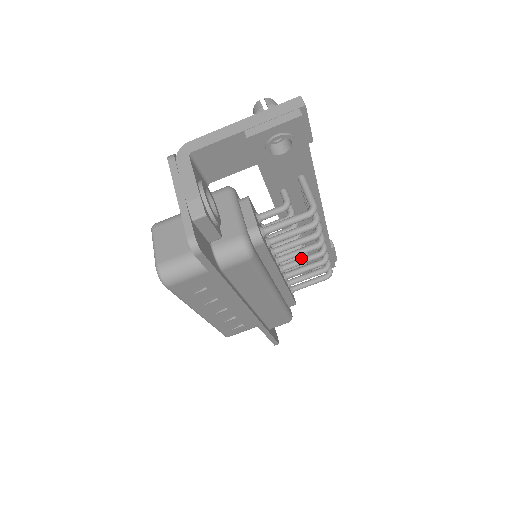
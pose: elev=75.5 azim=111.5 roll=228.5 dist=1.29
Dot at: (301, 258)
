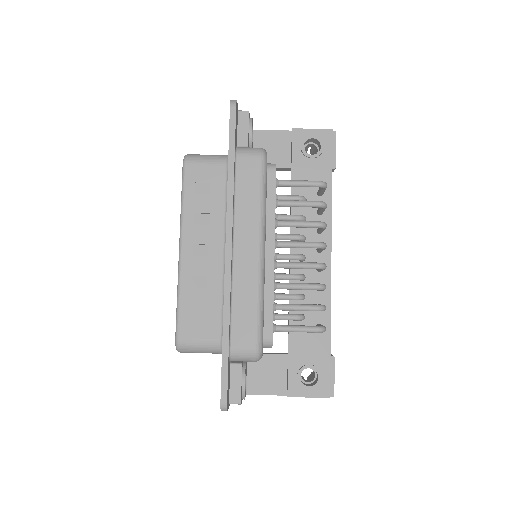
Dot at: (298, 262)
